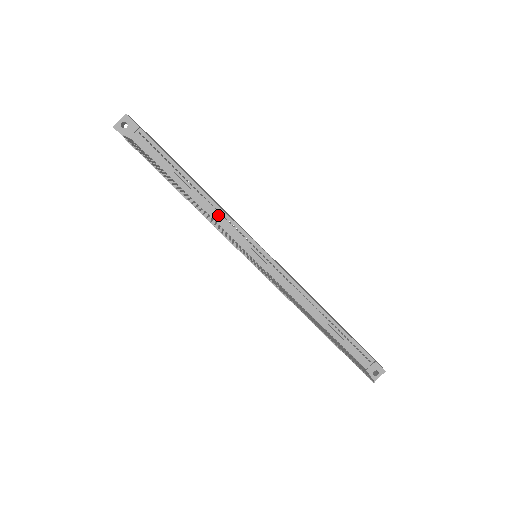
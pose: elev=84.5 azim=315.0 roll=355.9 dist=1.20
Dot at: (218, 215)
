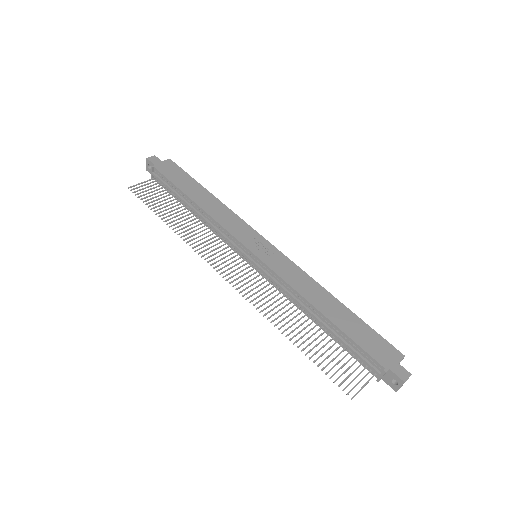
Dot at: (215, 225)
